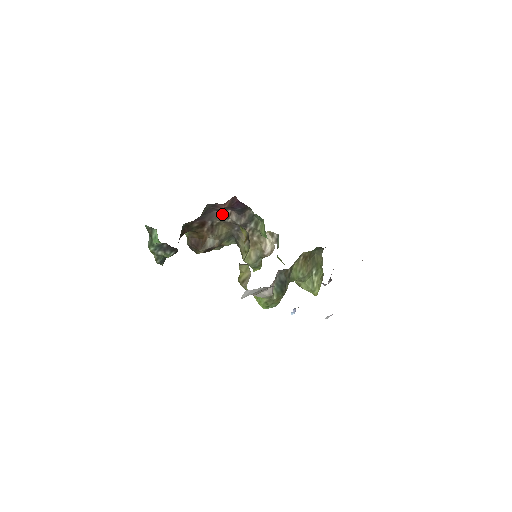
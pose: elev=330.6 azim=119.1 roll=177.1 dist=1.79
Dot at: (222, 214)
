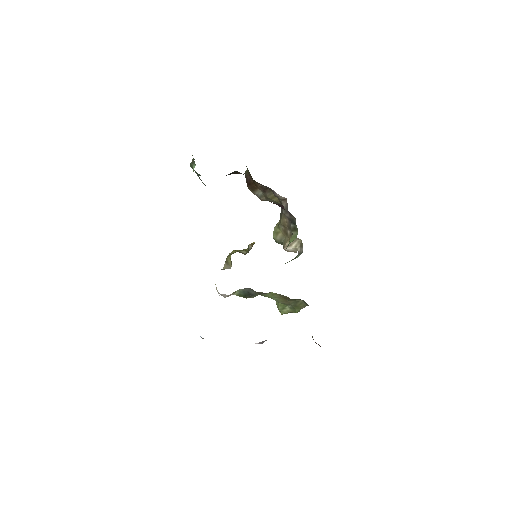
Dot at: (276, 194)
